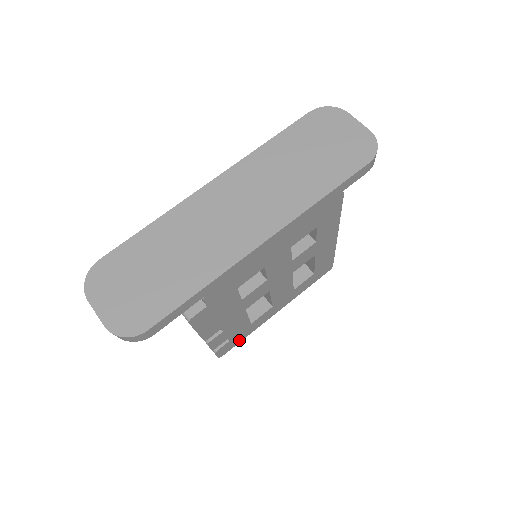
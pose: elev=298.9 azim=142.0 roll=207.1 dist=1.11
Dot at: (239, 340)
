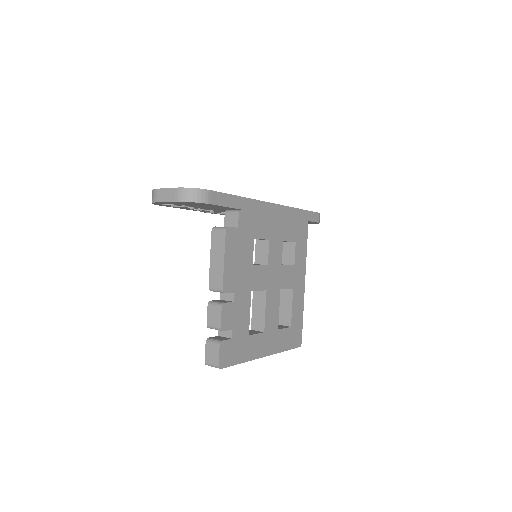
Dot at: (236, 358)
